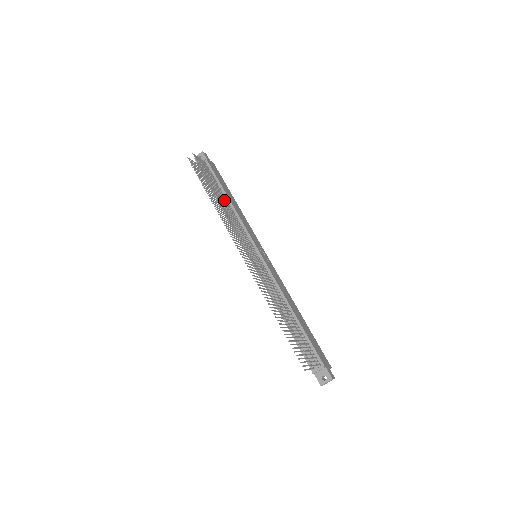
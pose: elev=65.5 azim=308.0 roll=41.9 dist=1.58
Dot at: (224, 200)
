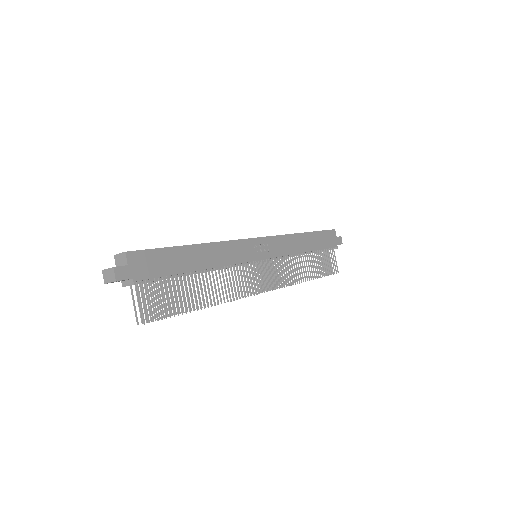
Dot at: (196, 272)
